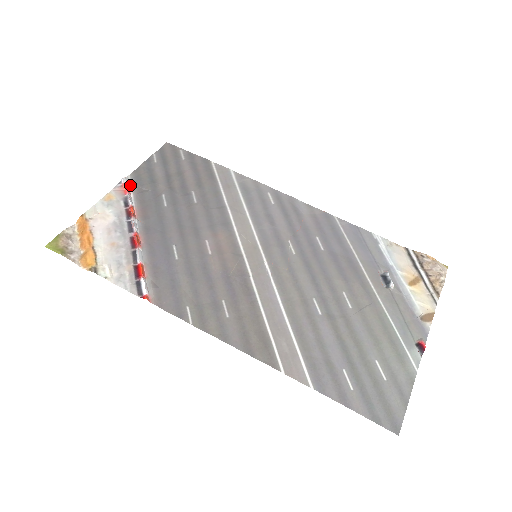
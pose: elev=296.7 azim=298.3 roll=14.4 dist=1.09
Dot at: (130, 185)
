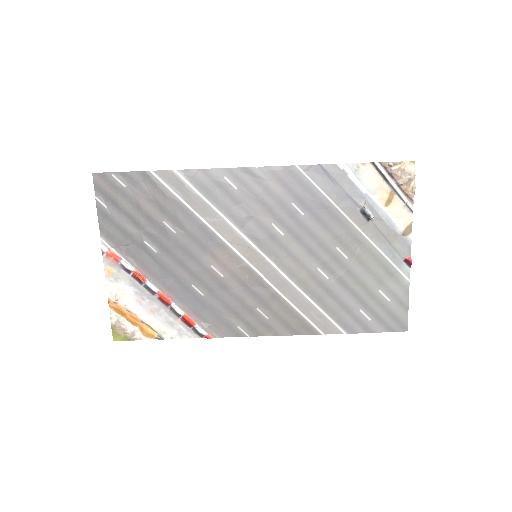
Dot at: (112, 249)
